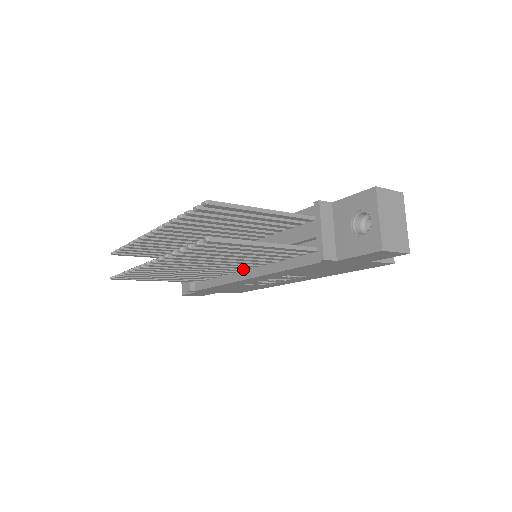
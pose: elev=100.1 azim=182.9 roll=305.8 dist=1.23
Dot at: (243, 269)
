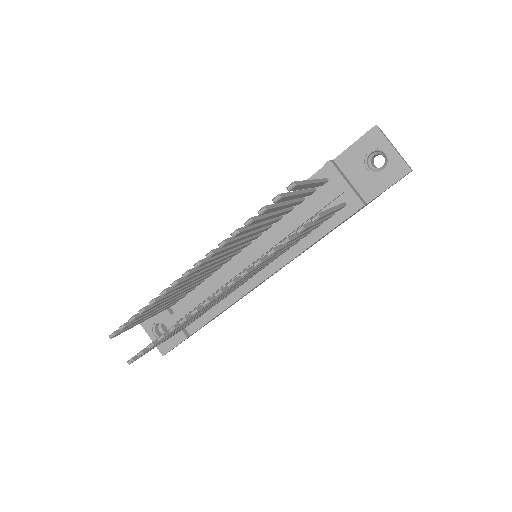
Dot at: occluded
